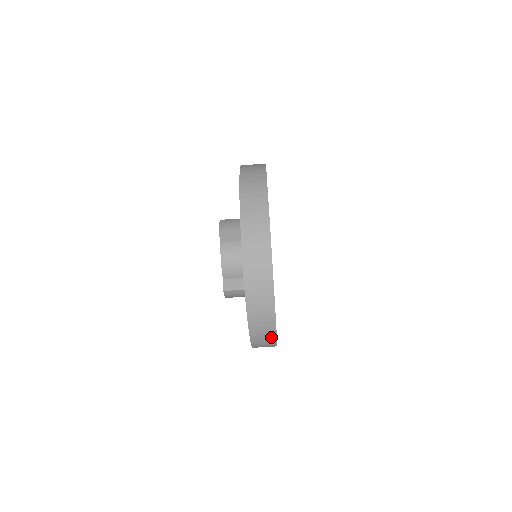
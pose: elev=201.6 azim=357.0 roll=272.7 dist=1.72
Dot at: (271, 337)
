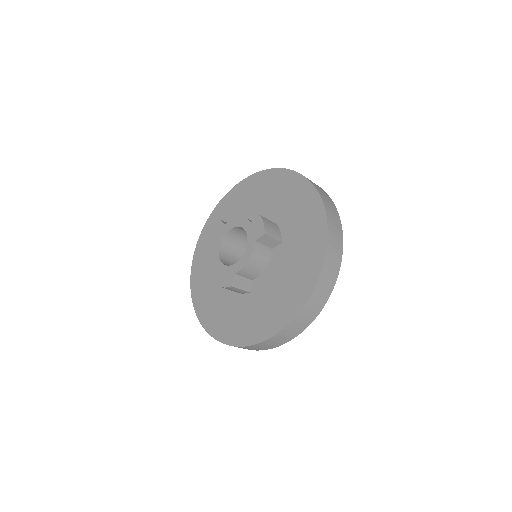
Dot at: (260, 349)
